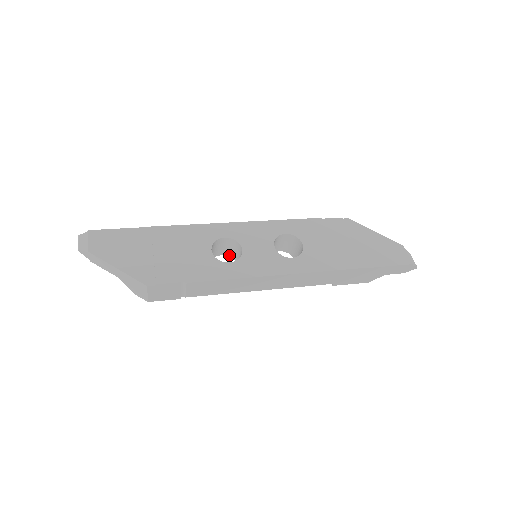
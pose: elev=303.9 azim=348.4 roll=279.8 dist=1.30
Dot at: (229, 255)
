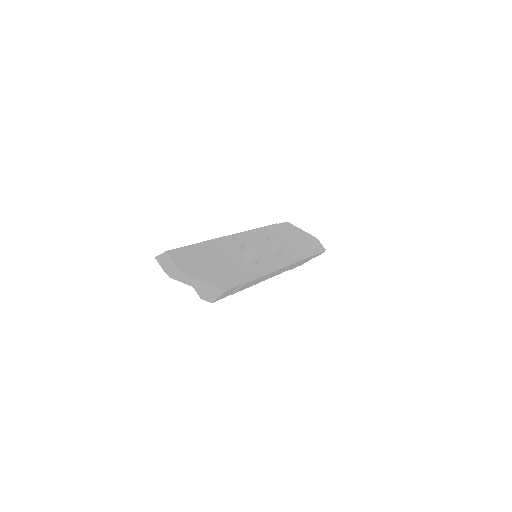
Dot at: occluded
